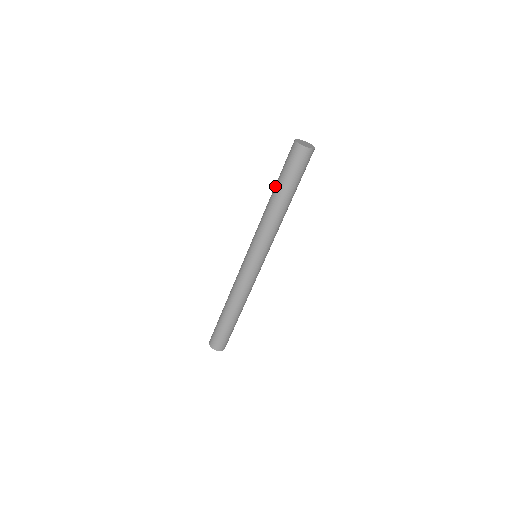
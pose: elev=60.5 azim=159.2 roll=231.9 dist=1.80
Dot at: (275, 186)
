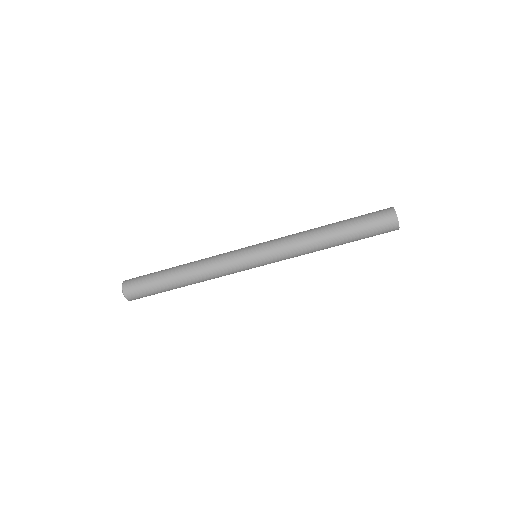
Dot at: (339, 222)
